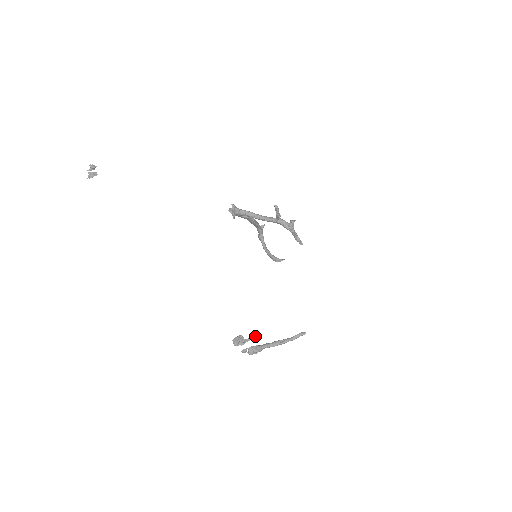
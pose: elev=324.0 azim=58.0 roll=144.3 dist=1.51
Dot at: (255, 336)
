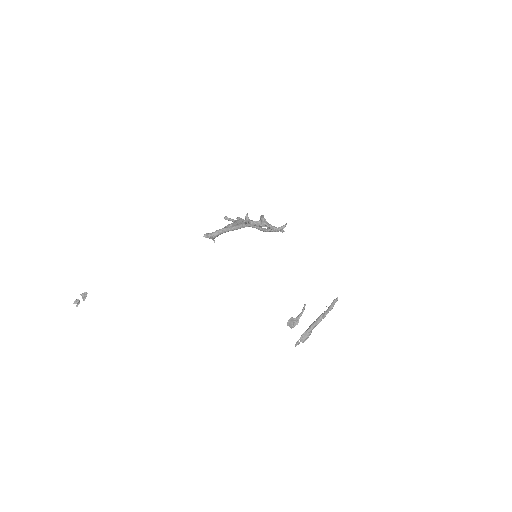
Dot at: (303, 309)
